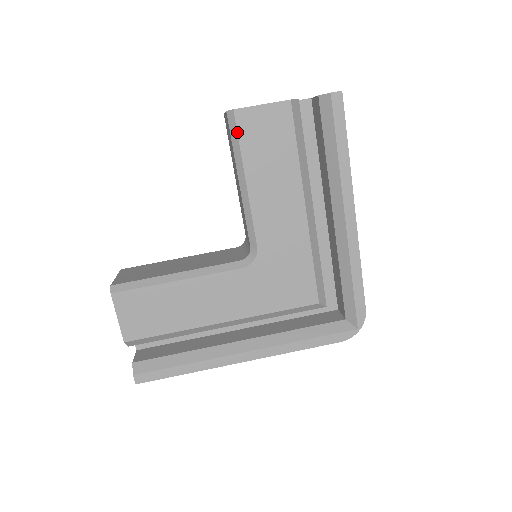
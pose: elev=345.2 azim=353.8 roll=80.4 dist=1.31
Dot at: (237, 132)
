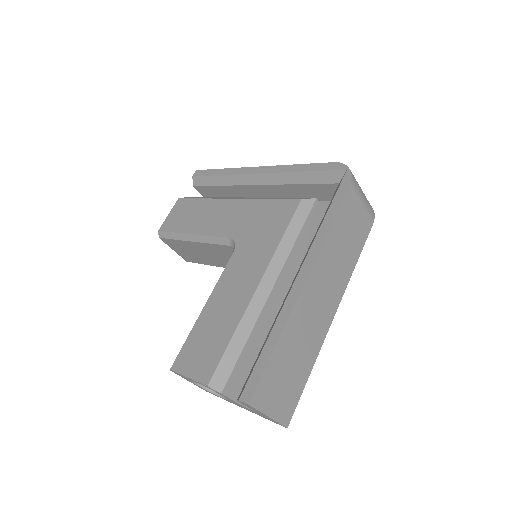
Dot at: (167, 232)
